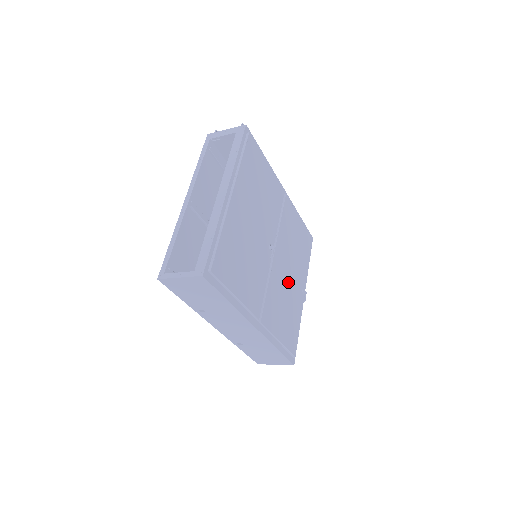
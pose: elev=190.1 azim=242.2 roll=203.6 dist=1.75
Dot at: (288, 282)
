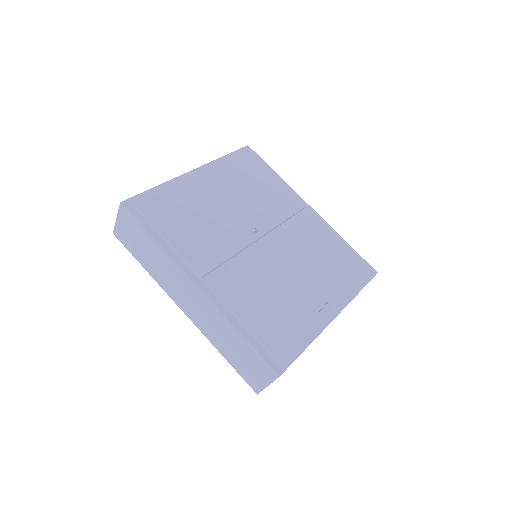
Dot at: (288, 279)
